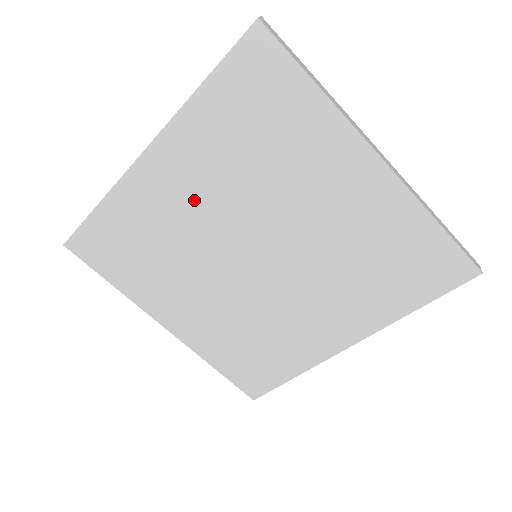
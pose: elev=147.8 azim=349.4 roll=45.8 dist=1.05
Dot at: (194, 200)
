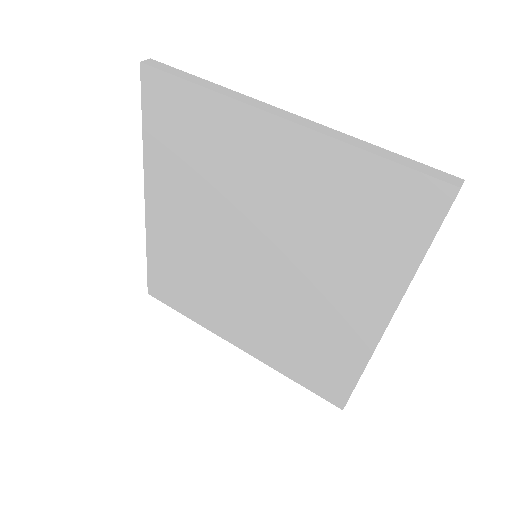
Dot at: (190, 224)
